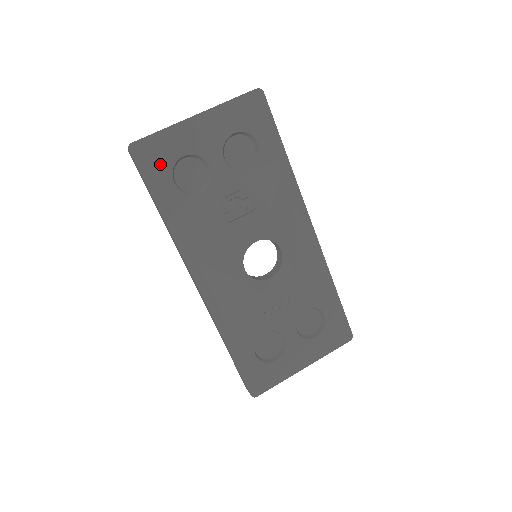
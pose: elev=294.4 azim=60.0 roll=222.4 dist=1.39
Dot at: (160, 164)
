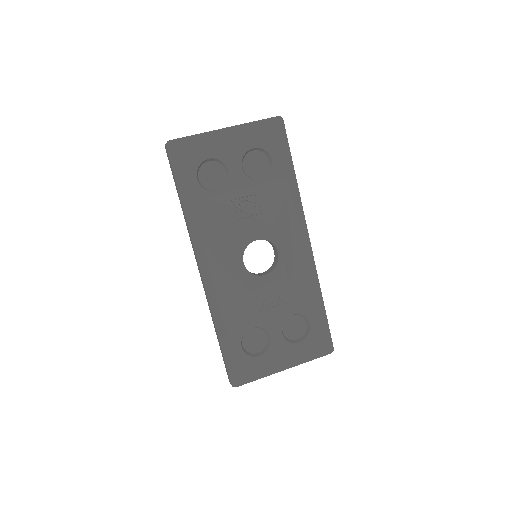
Dot at: (188, 161)
